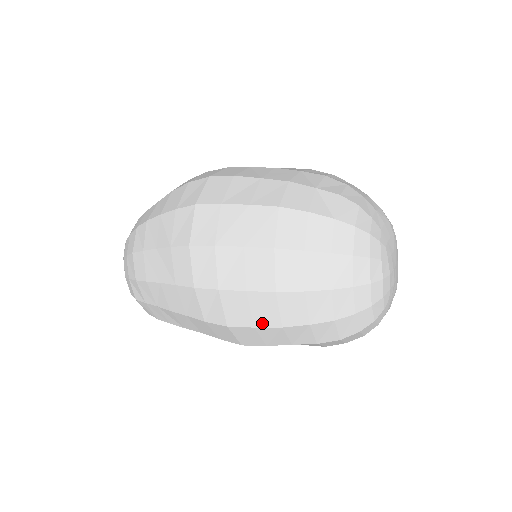
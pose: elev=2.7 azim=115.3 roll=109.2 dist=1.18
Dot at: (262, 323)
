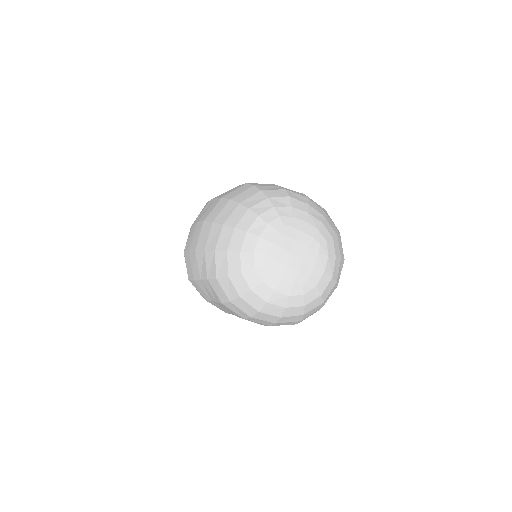
Dot at: (192, 247)
